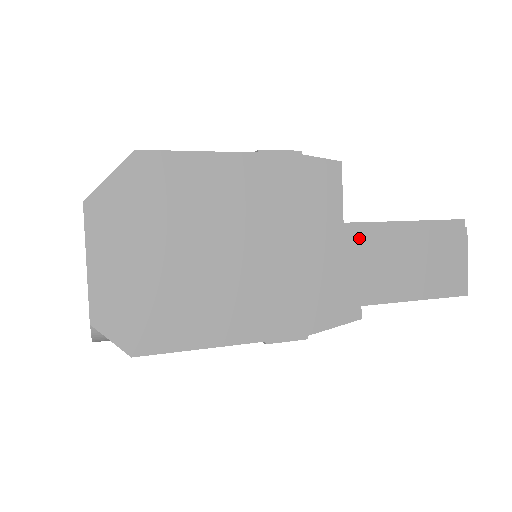
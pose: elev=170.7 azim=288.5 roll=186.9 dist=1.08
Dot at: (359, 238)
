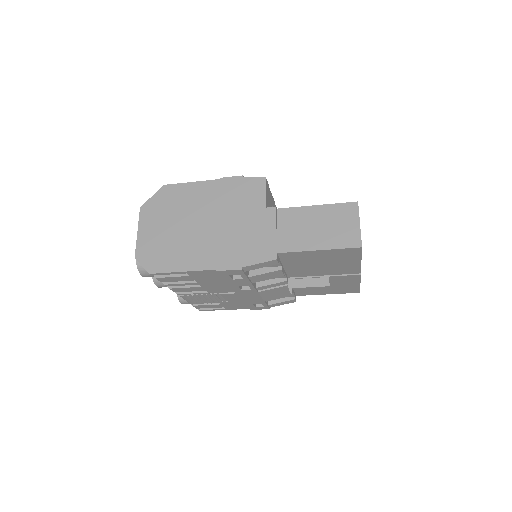
Dot at: (276, 215)
